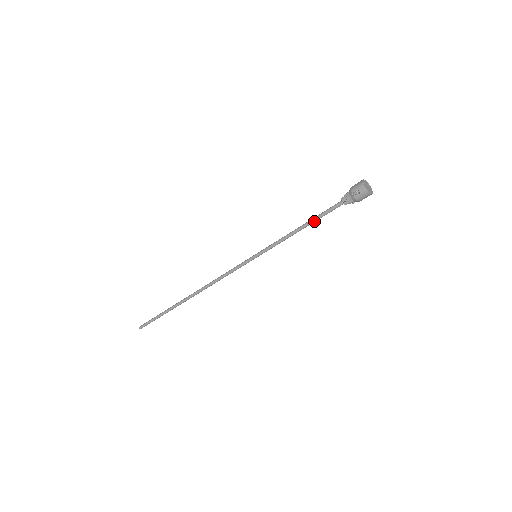
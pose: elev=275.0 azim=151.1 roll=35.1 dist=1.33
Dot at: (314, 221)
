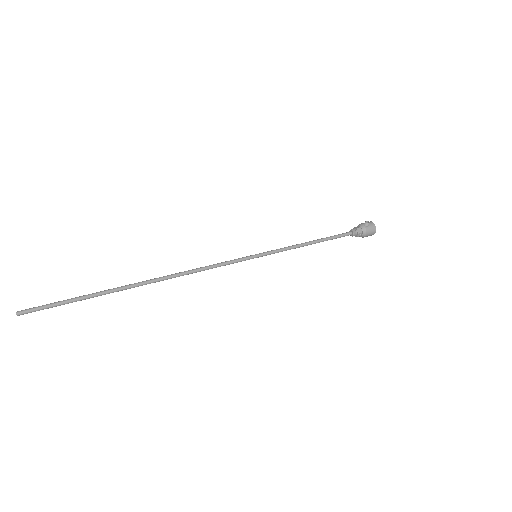
Dot at: (325, 239)
